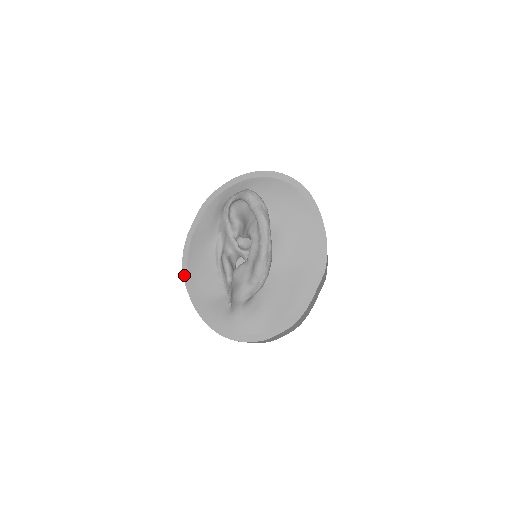
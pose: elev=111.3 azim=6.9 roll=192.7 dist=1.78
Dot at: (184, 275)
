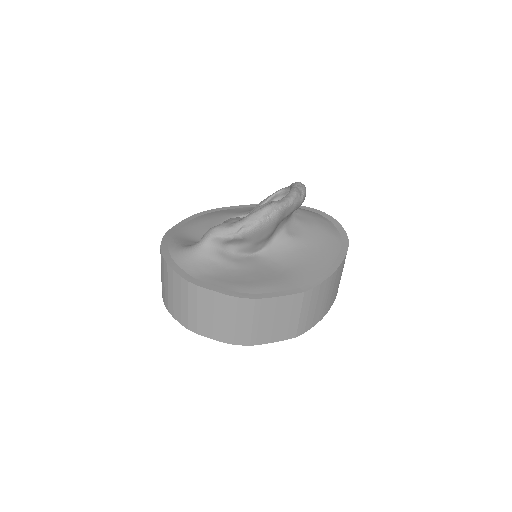
Dot at: (187, 218)
